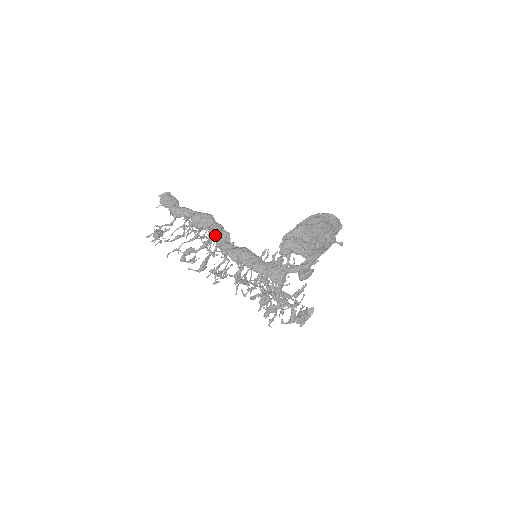
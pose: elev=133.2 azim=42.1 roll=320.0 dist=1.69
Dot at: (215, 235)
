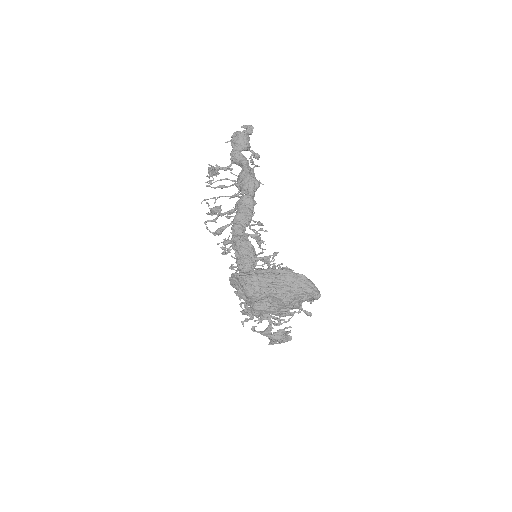
Dot at: (237, 210)
